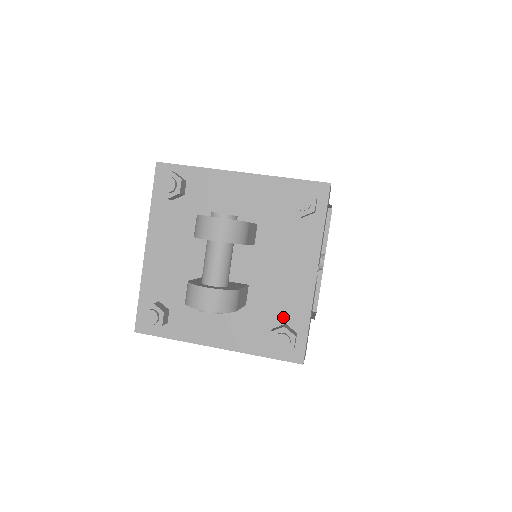
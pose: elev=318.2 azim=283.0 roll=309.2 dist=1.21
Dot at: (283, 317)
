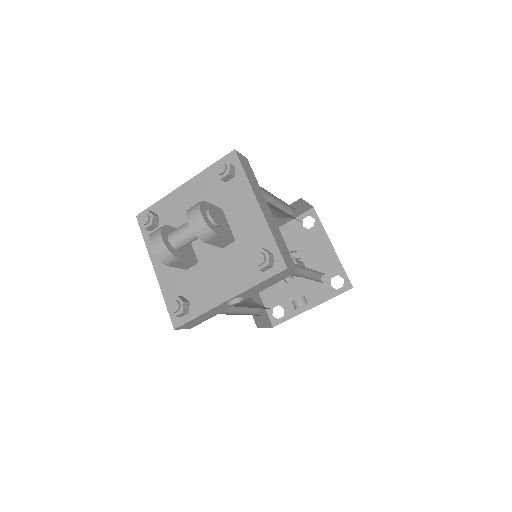
Dot at: (193, 298)
